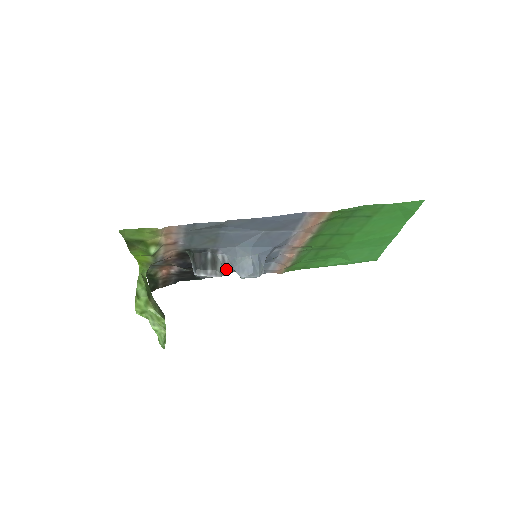
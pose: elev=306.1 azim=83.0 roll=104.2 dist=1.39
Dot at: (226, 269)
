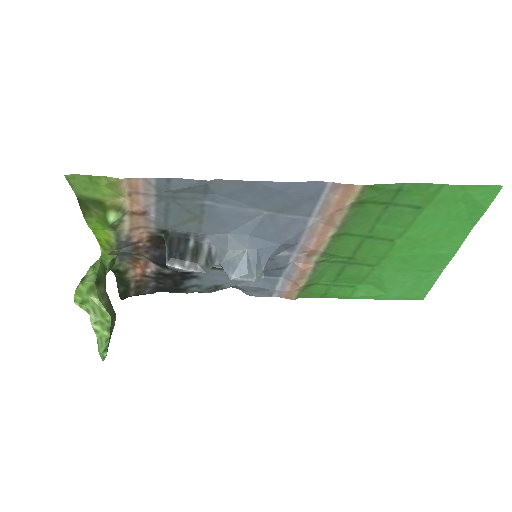
Dot at: (211, 264)
